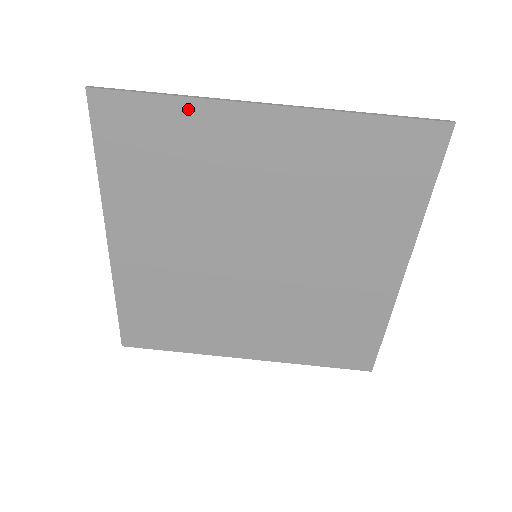
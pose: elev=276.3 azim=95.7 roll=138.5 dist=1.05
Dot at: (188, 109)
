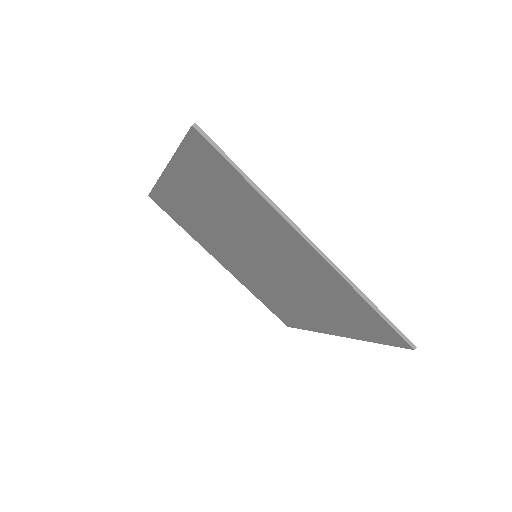
Dot at: (257, 197)
